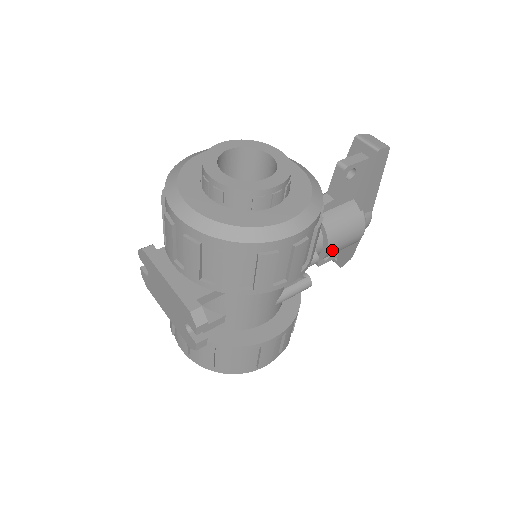
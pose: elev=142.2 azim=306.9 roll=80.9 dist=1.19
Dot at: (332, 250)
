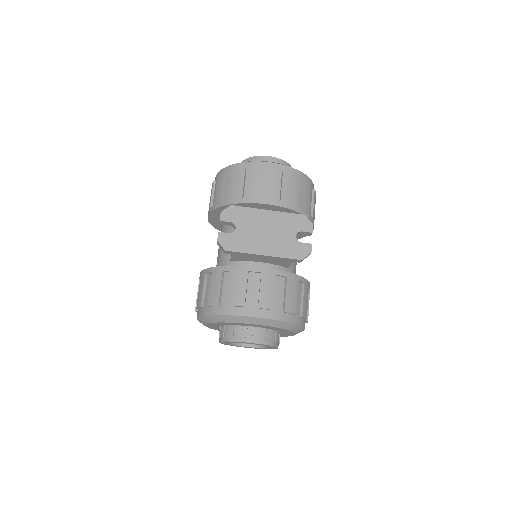
Dot at: occluded
